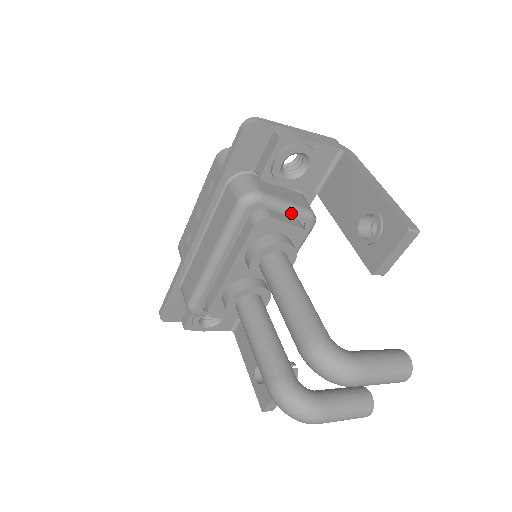
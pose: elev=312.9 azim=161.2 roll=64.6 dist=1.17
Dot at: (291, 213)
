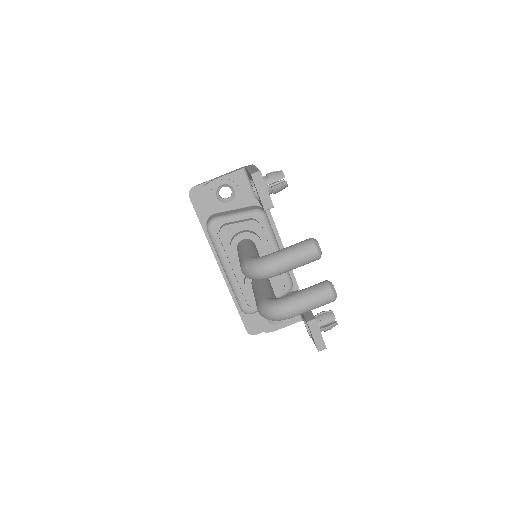
Dot at: (240, 217)
